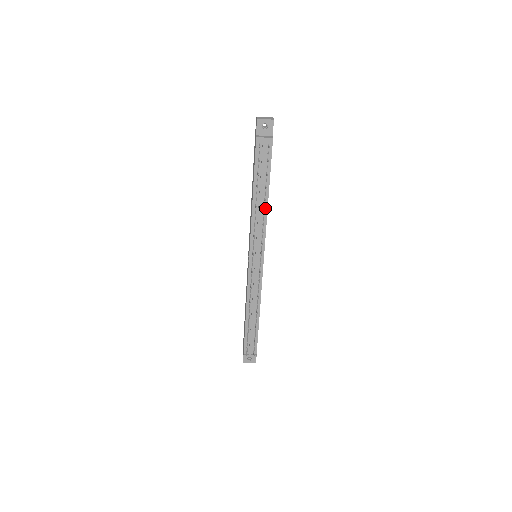
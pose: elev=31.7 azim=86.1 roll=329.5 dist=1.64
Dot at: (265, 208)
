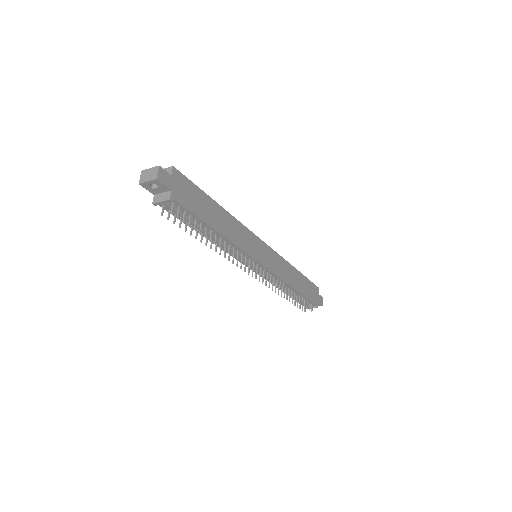
Dot at: (224, 239)
